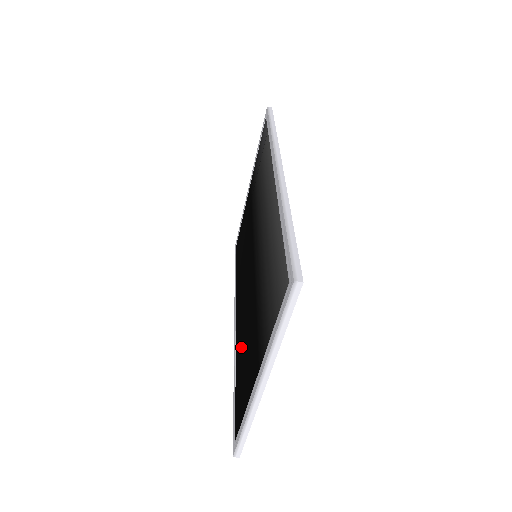
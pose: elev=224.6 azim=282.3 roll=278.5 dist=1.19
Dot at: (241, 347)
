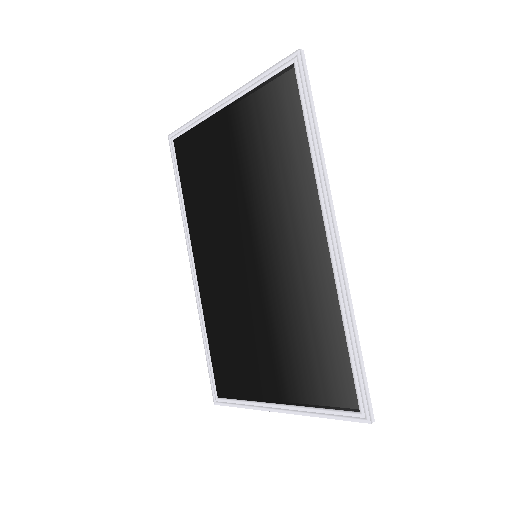
Dot at: (222, 323)
